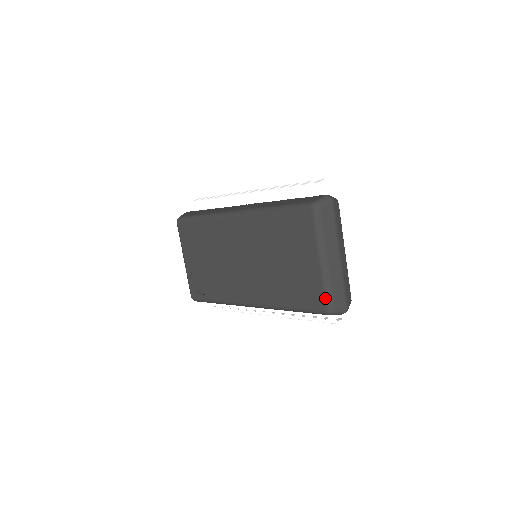
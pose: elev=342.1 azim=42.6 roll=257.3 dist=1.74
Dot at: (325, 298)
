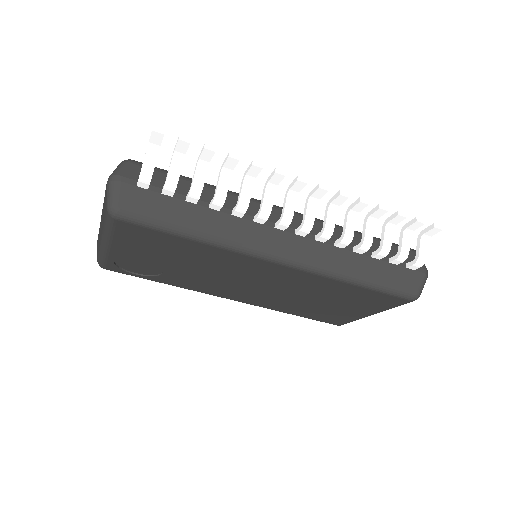
Dot at: occluded
